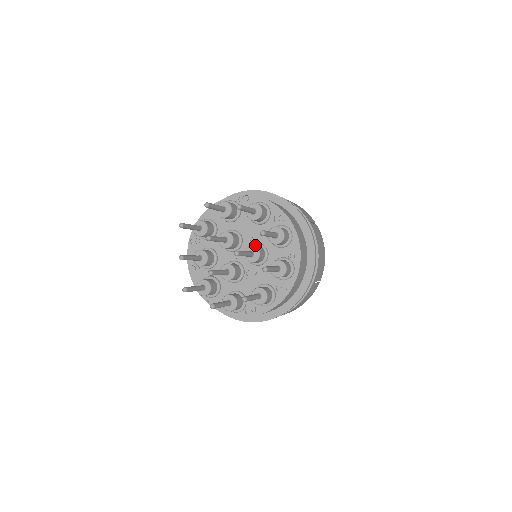
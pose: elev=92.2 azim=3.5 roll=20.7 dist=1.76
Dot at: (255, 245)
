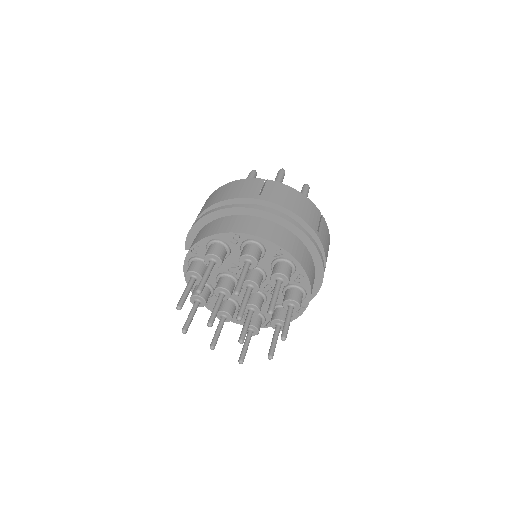
Dot at: occluded
